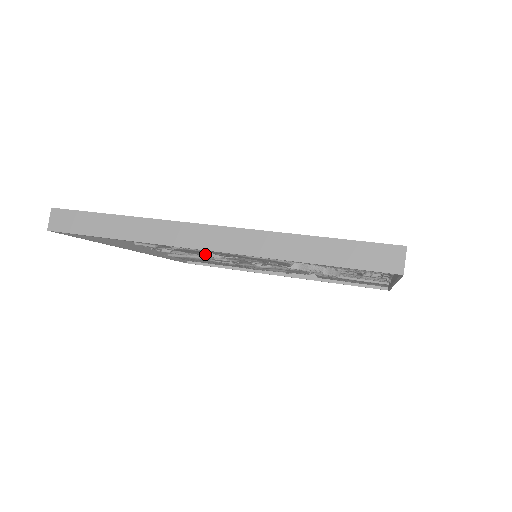
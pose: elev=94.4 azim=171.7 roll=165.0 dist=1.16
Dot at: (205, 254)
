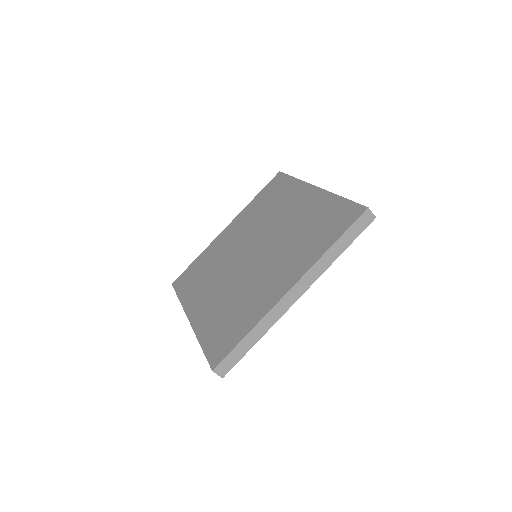
Dot at: occluded
